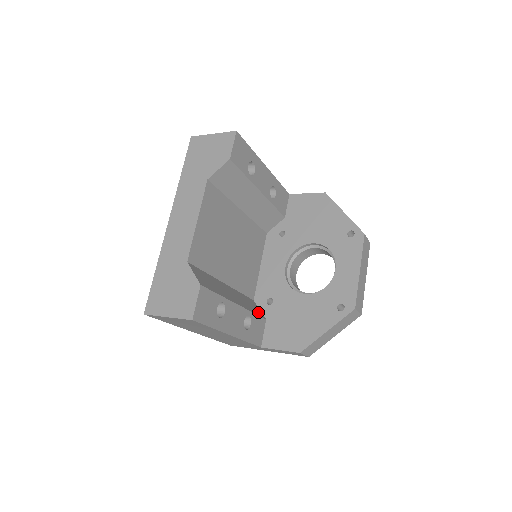
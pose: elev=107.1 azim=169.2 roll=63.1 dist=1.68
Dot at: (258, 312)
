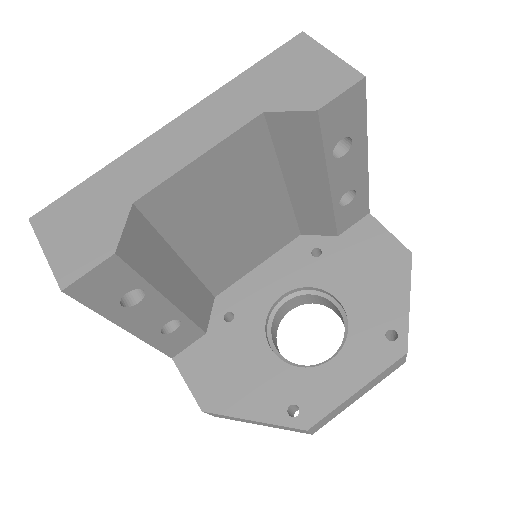
Dot at: (203, 319)
